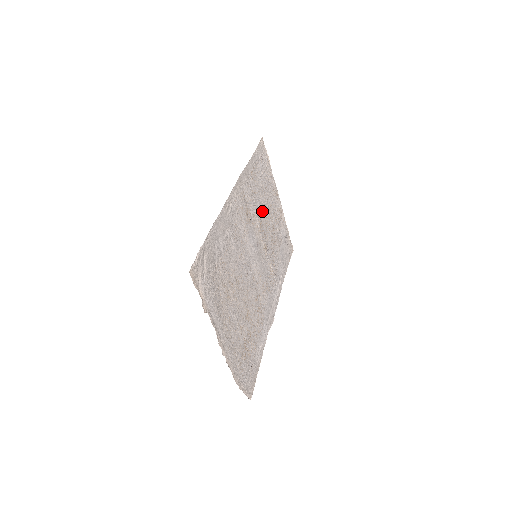
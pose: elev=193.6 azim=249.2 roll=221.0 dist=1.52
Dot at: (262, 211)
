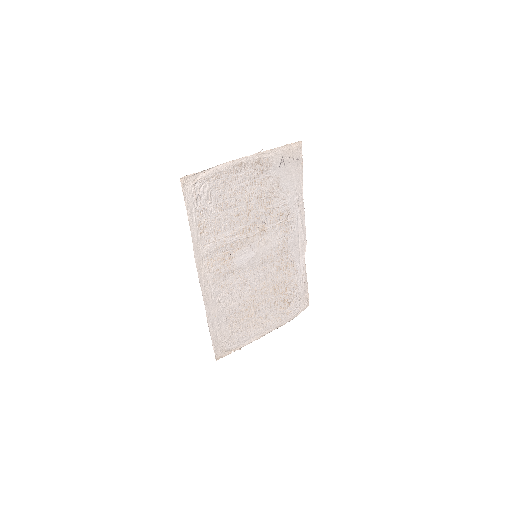
Dot at: (236, 220)
